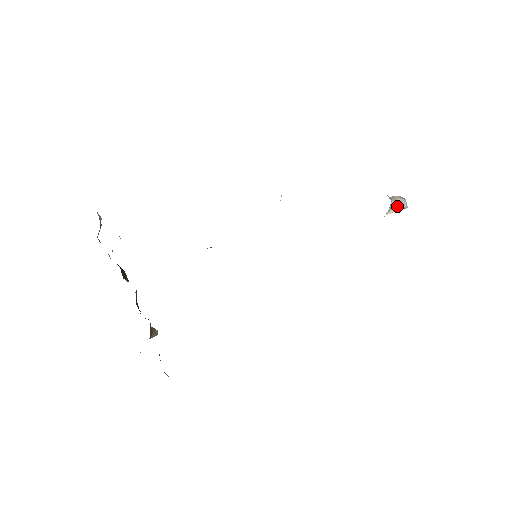
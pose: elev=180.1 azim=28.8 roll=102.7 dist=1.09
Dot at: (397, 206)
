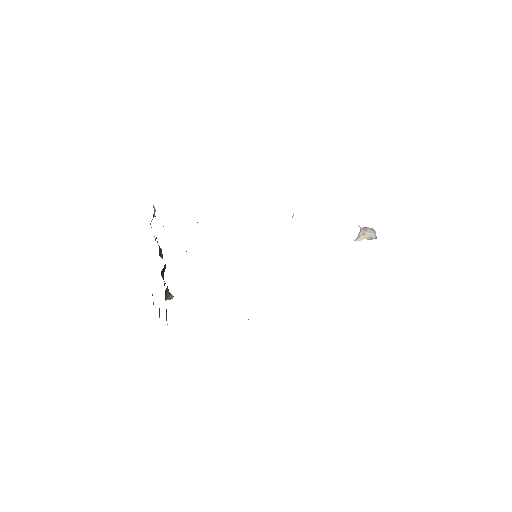
Dot at: (366, 235)
